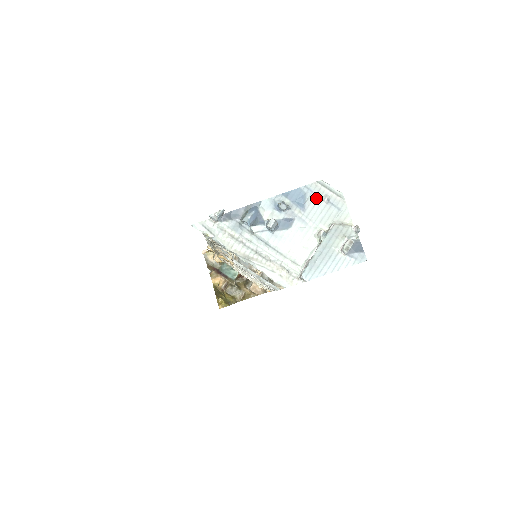
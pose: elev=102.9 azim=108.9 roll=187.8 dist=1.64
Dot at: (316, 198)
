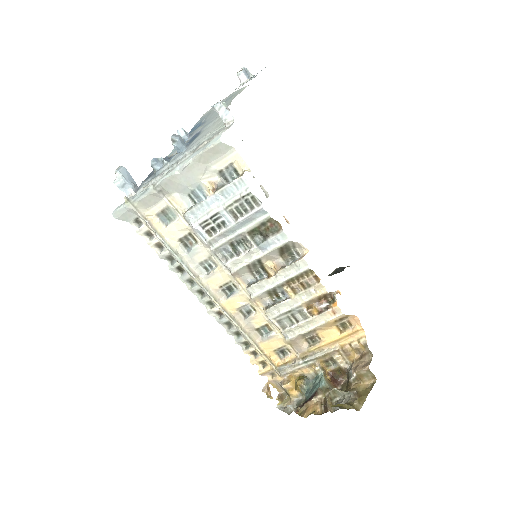
Dot at: (209, 114)
